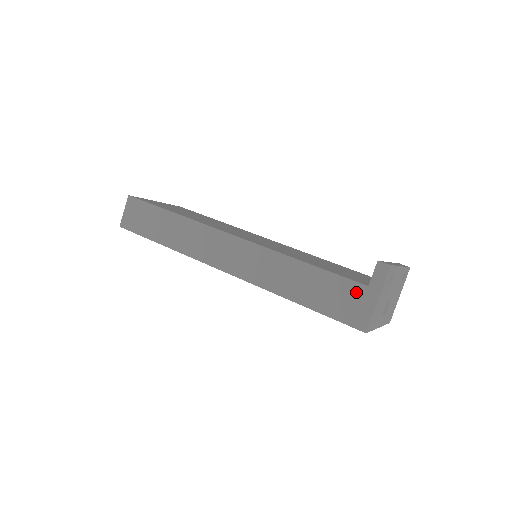
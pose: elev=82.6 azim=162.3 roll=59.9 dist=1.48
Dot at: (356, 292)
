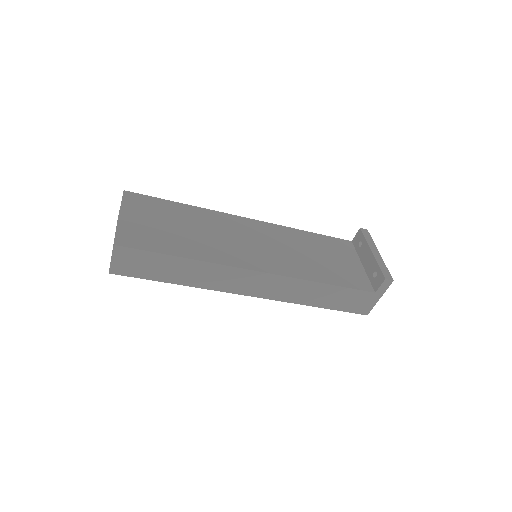
Dot at: (366, 297)
